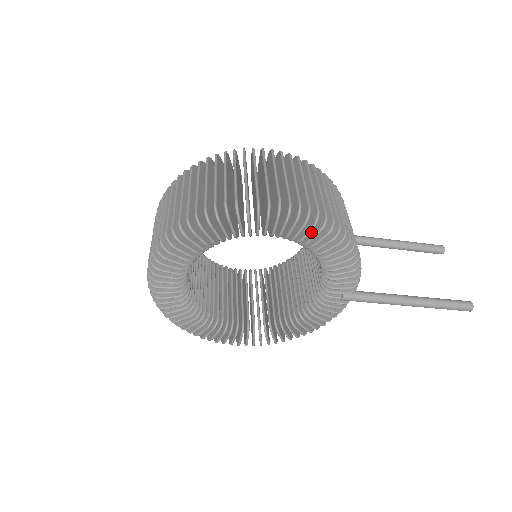
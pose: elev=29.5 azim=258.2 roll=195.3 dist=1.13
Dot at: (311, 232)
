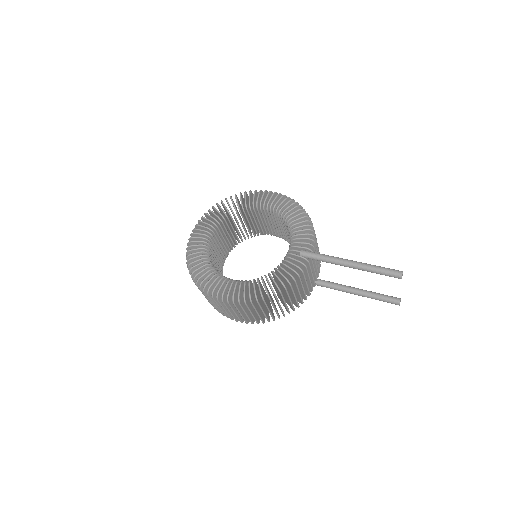
Dot at: occluded
